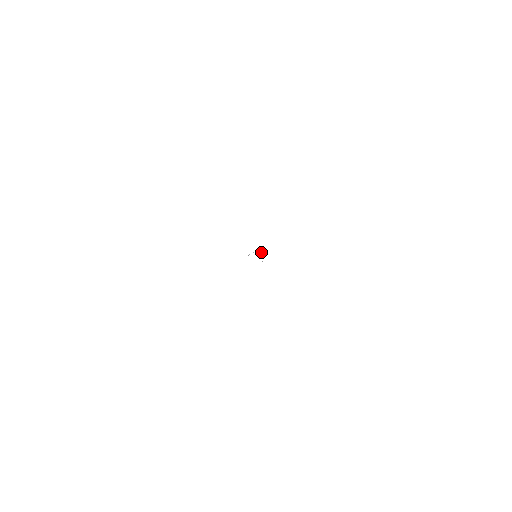
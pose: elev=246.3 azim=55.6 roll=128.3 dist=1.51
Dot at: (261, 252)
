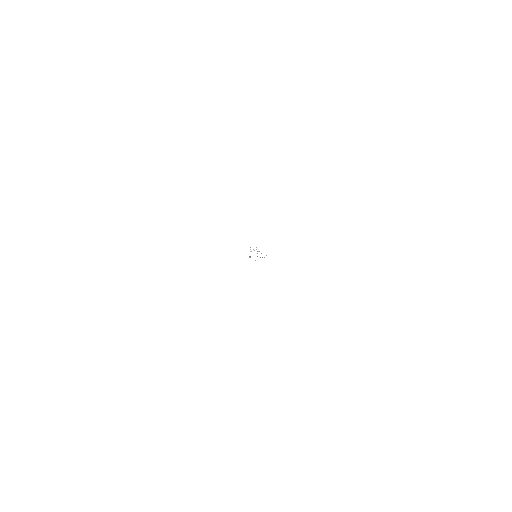
Dot at: occluded
